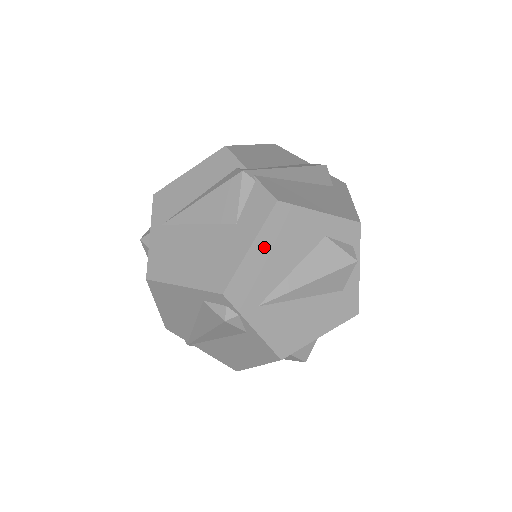
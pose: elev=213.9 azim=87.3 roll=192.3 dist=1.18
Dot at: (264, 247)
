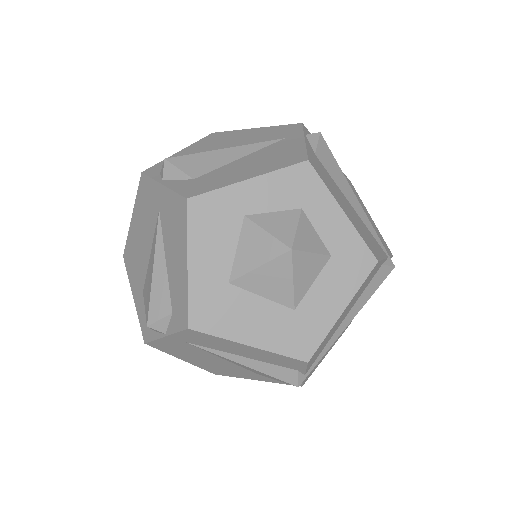
Dot at: occluded
